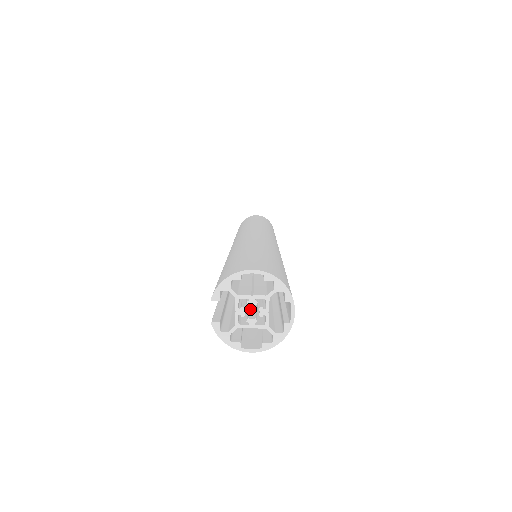
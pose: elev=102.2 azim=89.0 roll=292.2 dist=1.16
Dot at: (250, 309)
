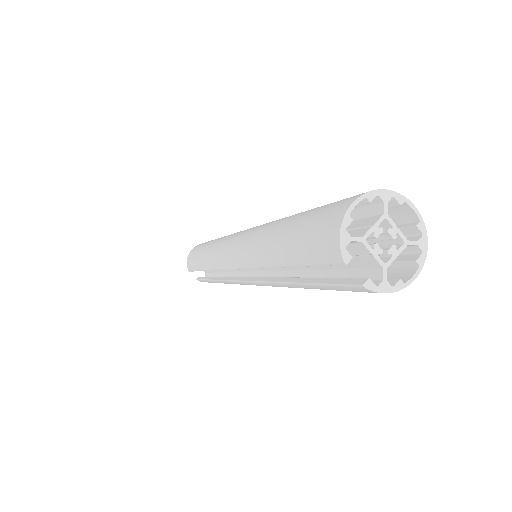
Dot at: occluded
